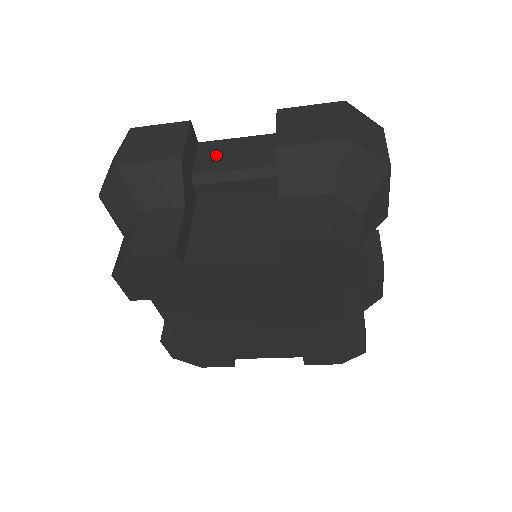
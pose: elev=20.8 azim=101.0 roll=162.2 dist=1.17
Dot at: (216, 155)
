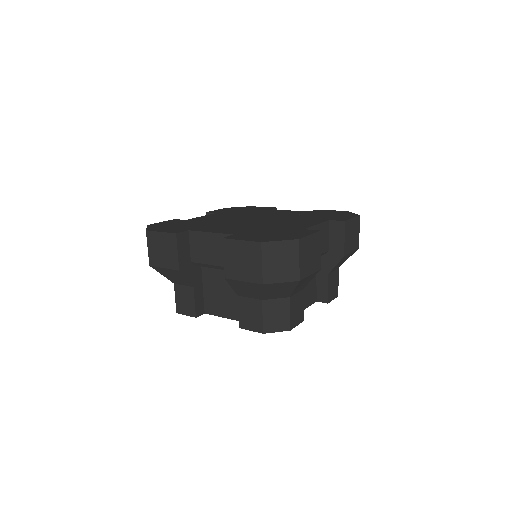
Dot at: (200, 247)
